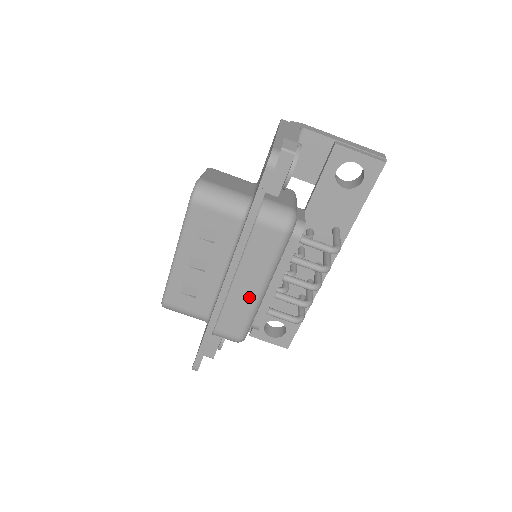
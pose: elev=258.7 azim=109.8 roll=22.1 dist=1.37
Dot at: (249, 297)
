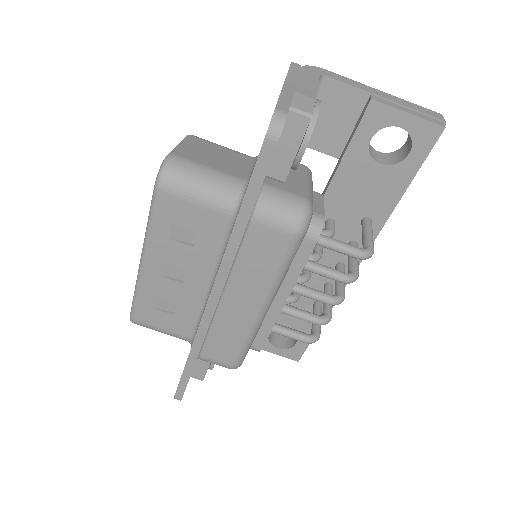
Dot at: (244, 318)
